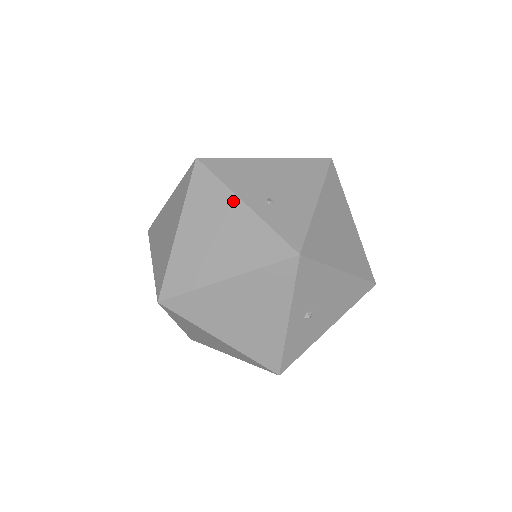
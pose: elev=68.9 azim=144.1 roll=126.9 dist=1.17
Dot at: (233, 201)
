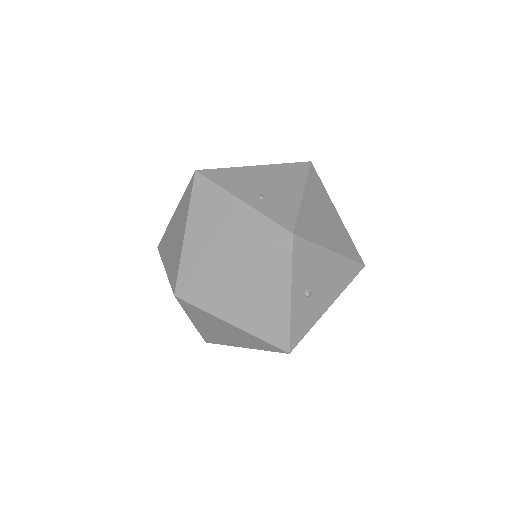
Dot at: (231, 200)
